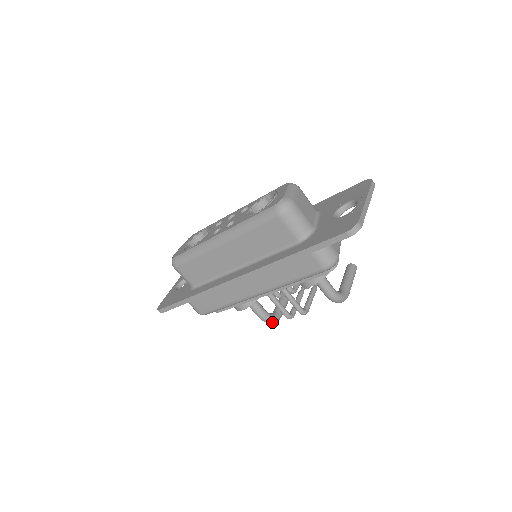
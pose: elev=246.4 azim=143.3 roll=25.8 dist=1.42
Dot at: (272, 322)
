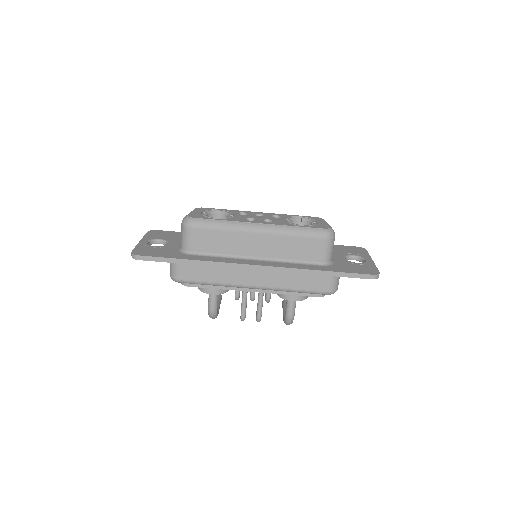
Dot at: (214, 317)
